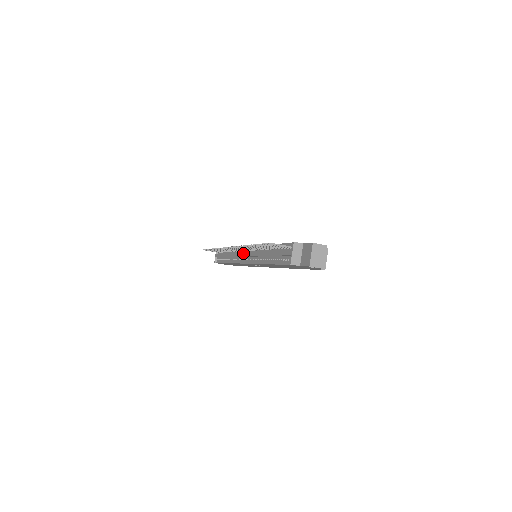
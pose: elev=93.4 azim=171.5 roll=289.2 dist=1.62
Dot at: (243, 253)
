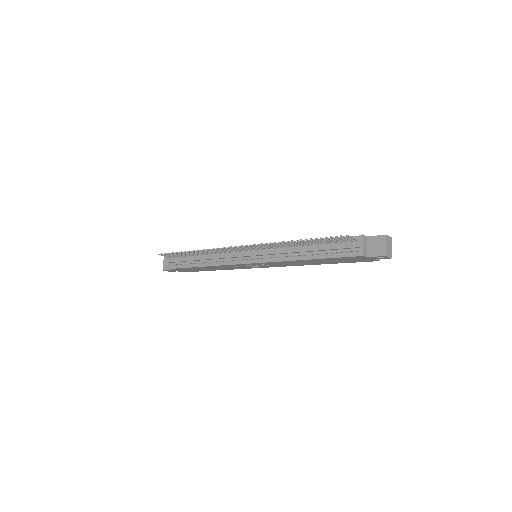
Dot at: (246, 253)
